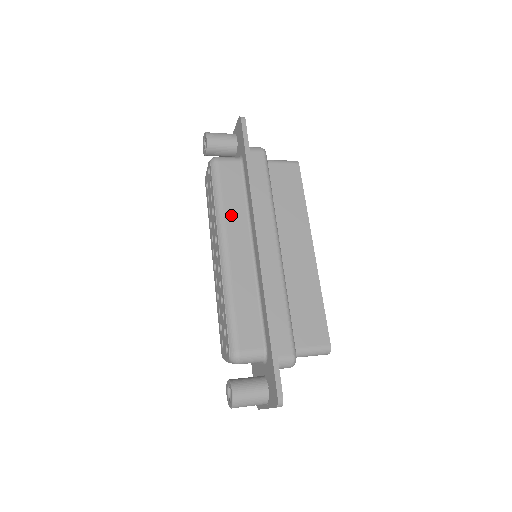
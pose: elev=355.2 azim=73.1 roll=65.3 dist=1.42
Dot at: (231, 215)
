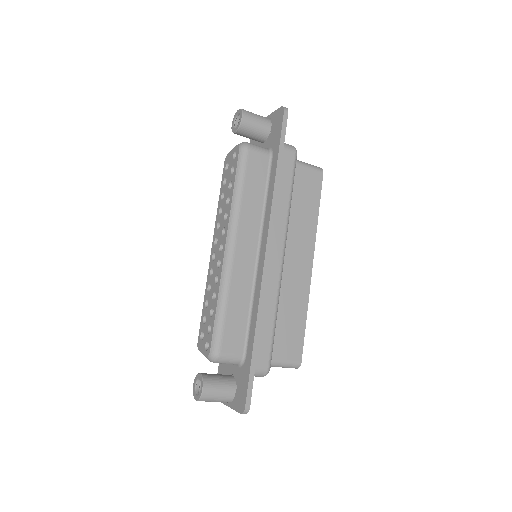
Dot at: (246, 212)
